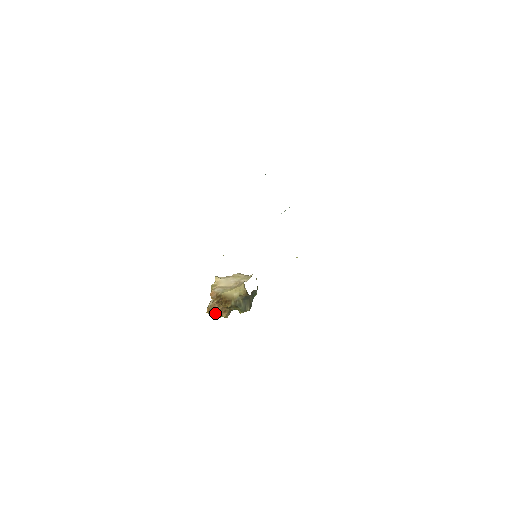
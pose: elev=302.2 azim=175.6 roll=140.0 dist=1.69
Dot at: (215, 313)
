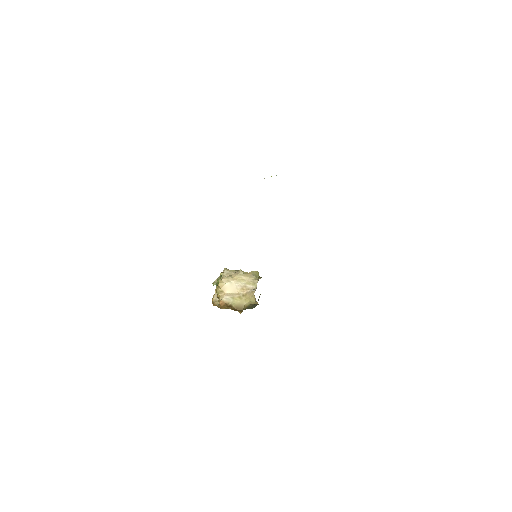
Dot at: occluded
